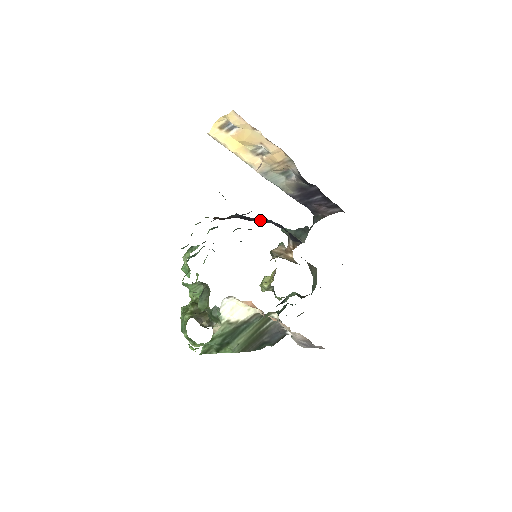
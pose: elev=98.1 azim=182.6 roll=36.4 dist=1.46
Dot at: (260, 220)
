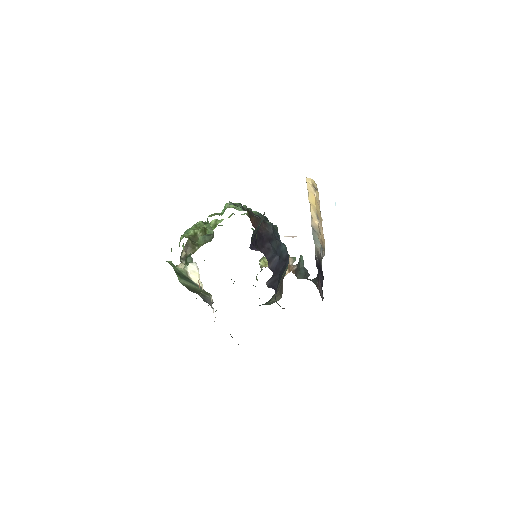
Dot at: (275, 248)
